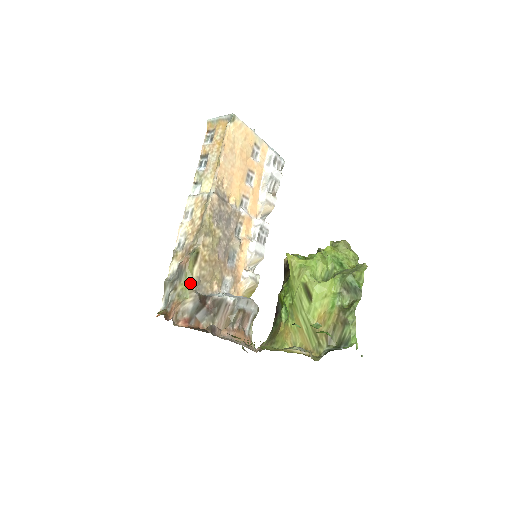
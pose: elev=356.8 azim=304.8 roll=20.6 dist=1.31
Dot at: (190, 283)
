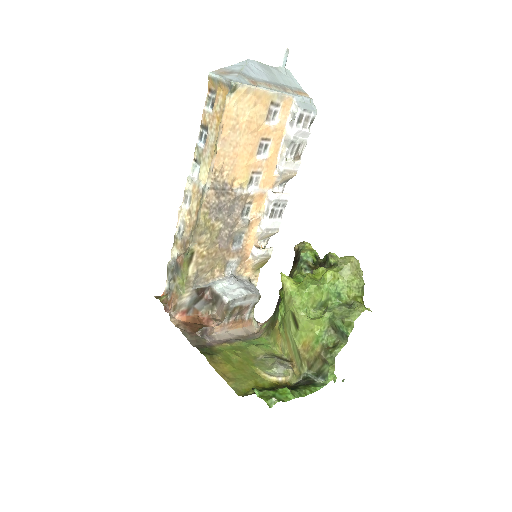
Dot at: (186, 281)
